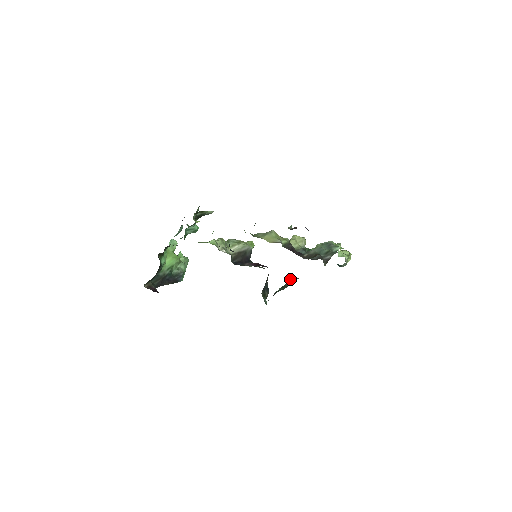
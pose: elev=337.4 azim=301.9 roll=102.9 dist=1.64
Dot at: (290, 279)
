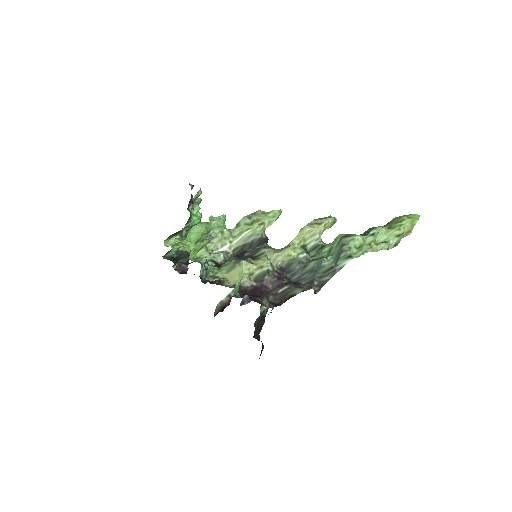
Dot at: occluded
